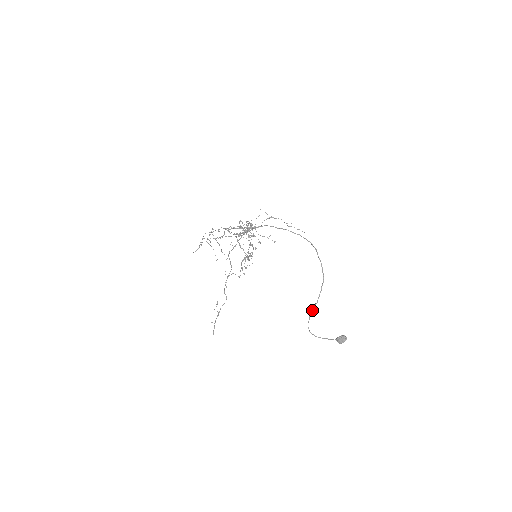
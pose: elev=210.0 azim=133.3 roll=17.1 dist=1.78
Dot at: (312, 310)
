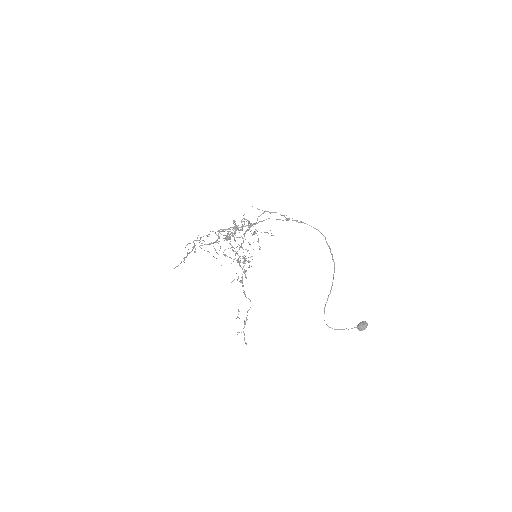
Dot at: (326, 302)
